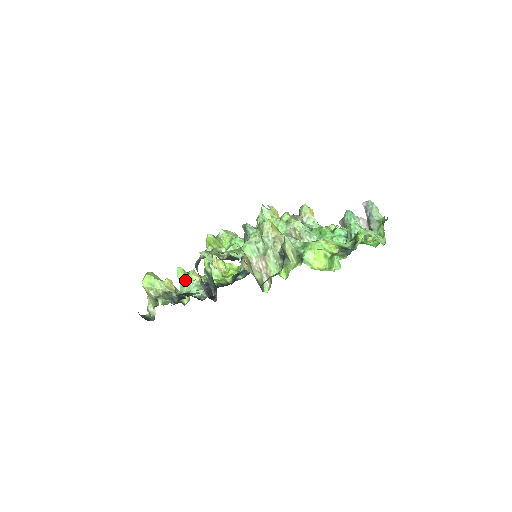
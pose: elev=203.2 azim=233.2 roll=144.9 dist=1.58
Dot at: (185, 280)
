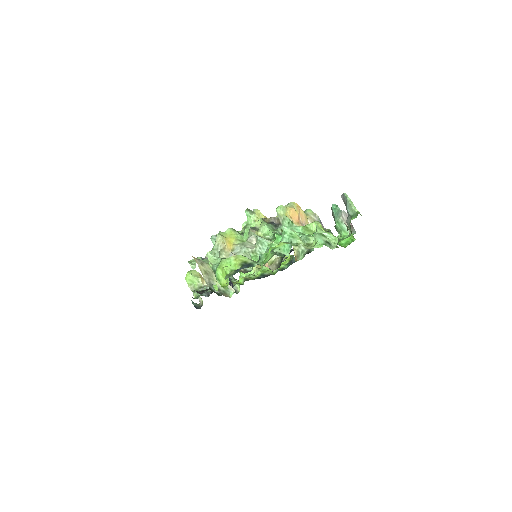
Dot at: occluded
